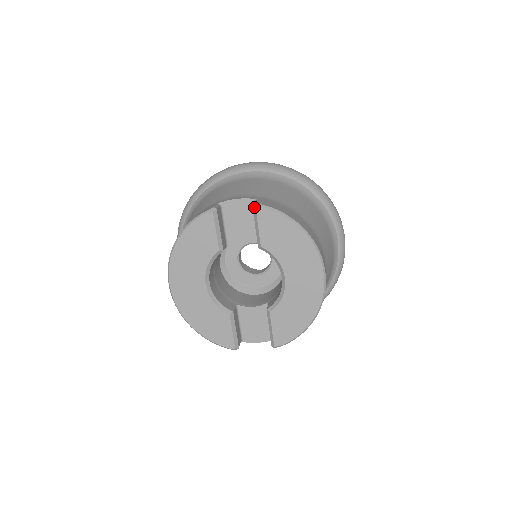
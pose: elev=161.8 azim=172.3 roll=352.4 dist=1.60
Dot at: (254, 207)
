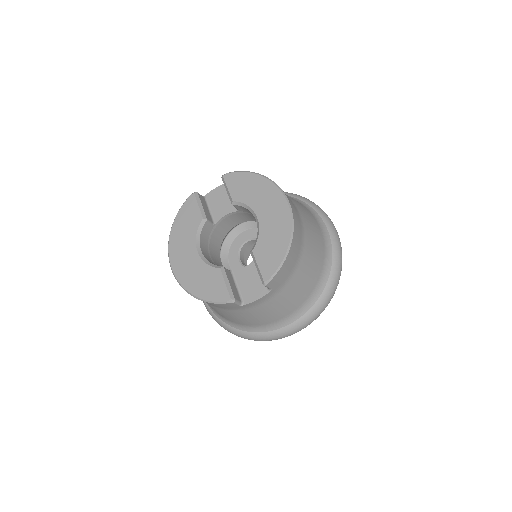
Dot at: (222, 177)
